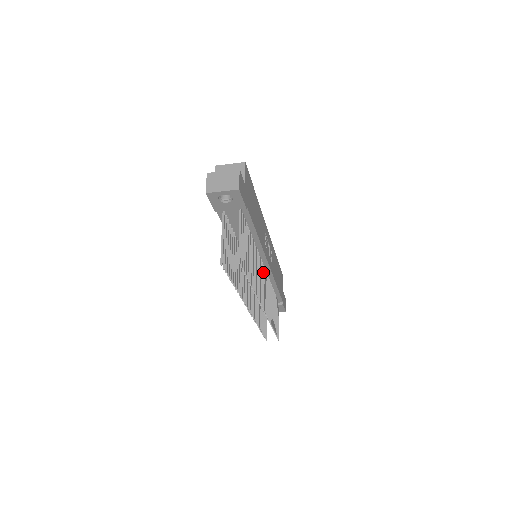
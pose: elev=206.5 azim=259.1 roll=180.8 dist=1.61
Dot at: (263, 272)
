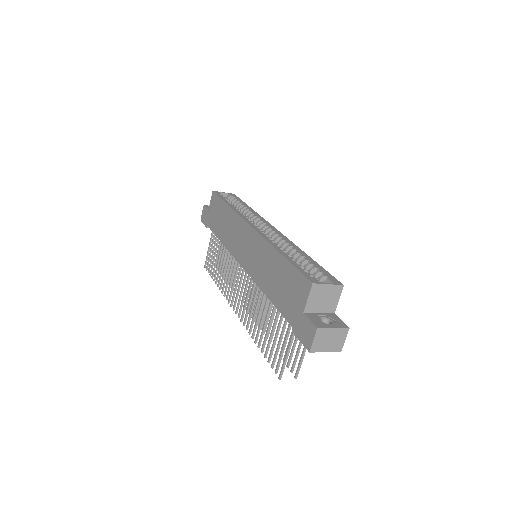
Dot at: occluded
